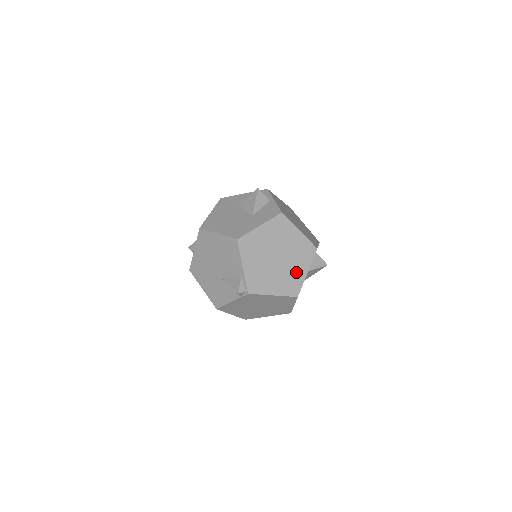
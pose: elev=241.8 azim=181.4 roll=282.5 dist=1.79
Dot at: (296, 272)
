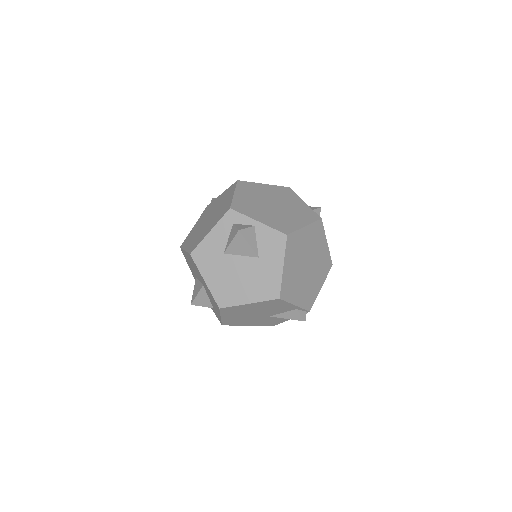
Dot at: (322, 254)
